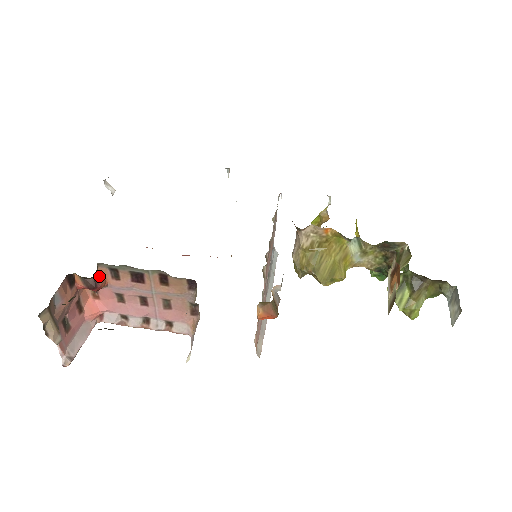
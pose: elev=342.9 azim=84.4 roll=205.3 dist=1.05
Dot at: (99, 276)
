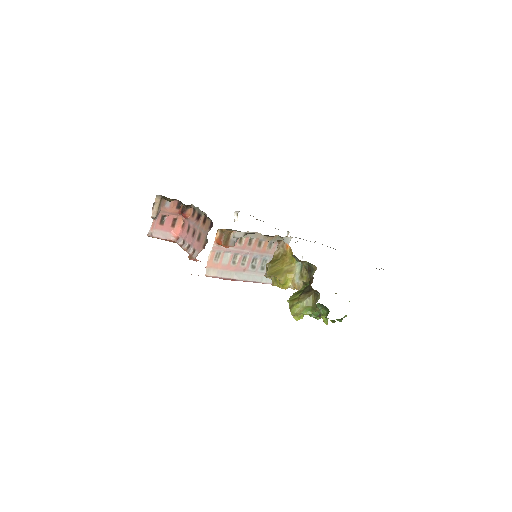
Dot at: (189, 211)
